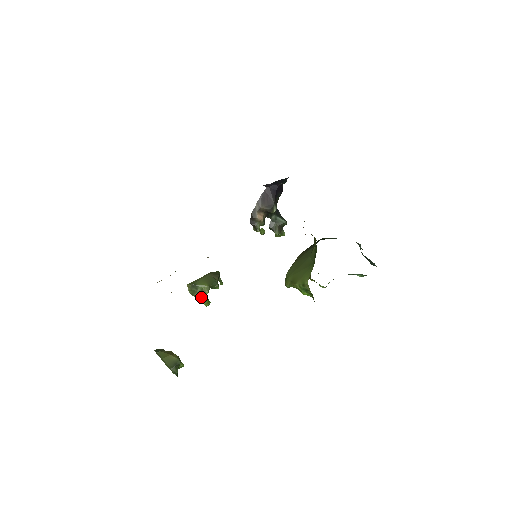
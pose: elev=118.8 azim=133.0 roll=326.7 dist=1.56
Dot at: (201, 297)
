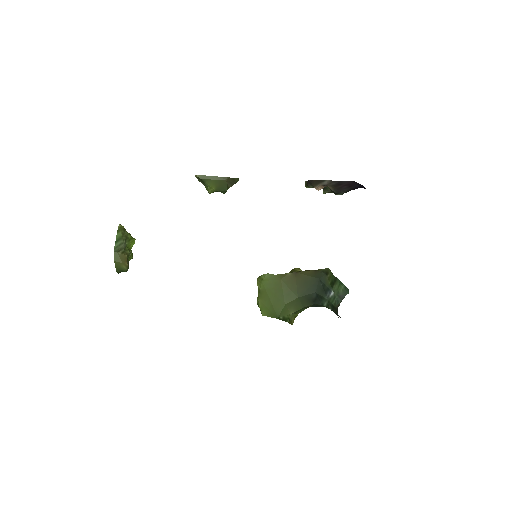
Dot at: occluded
